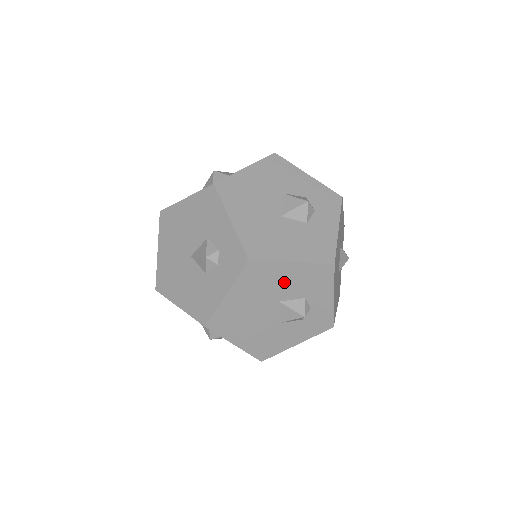
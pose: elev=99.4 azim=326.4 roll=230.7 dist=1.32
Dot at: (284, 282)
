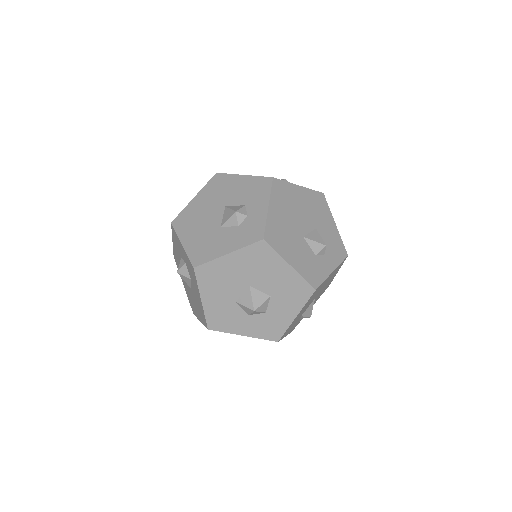
Dot at: (234, 191)
